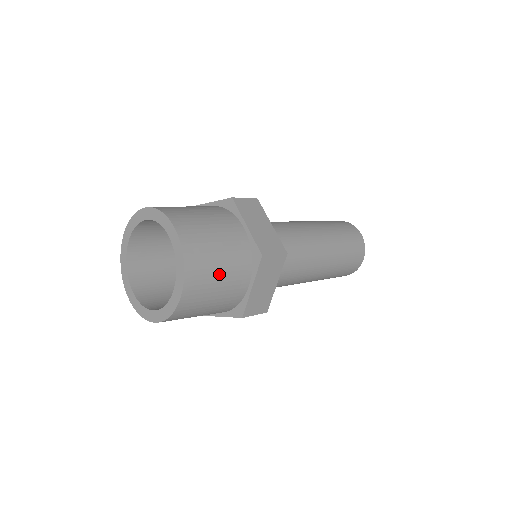
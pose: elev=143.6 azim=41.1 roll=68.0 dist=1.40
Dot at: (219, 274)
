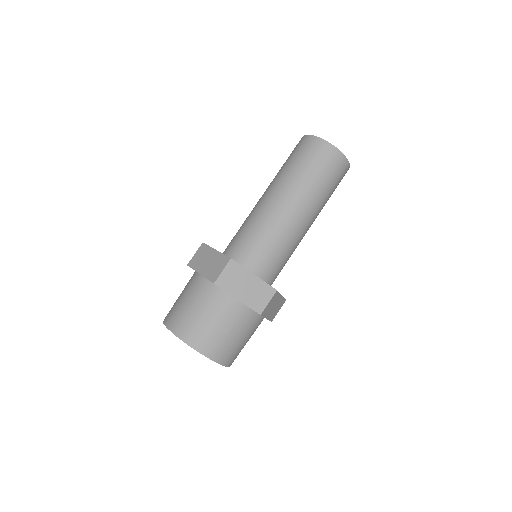
Dot at: (241, 341)
